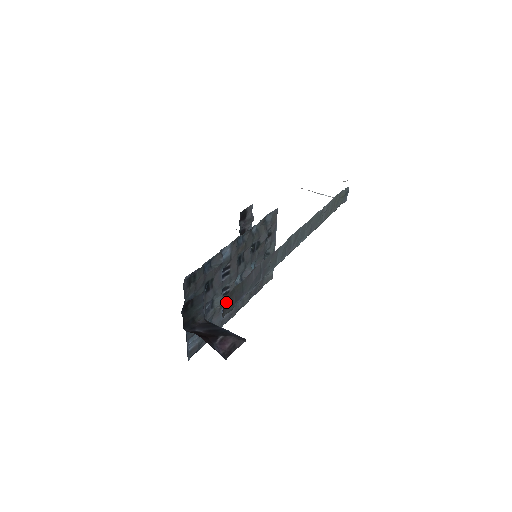
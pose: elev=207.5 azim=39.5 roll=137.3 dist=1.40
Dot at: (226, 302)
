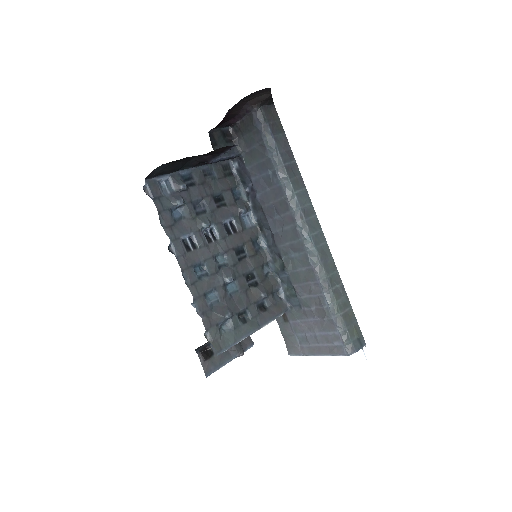
Dot at: (270, 112)
